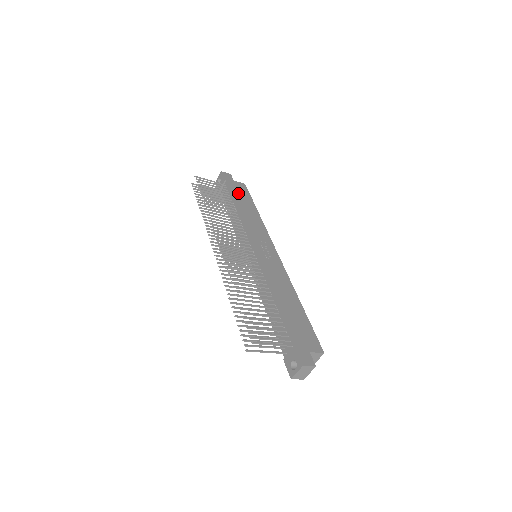
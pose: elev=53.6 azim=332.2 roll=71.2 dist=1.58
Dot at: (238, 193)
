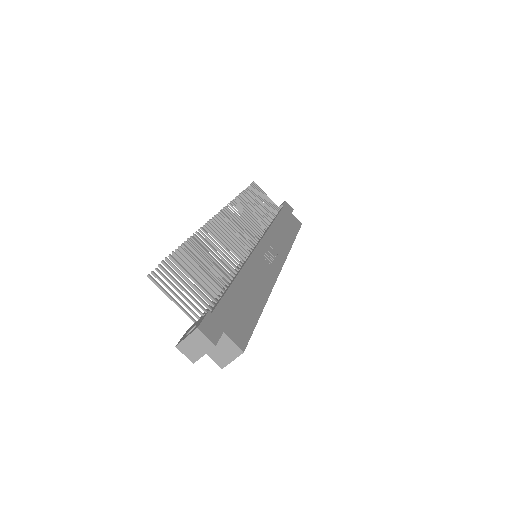
Dot at: (286, 218)
